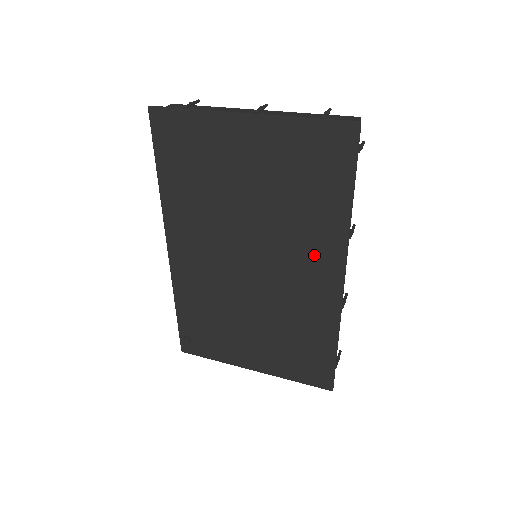
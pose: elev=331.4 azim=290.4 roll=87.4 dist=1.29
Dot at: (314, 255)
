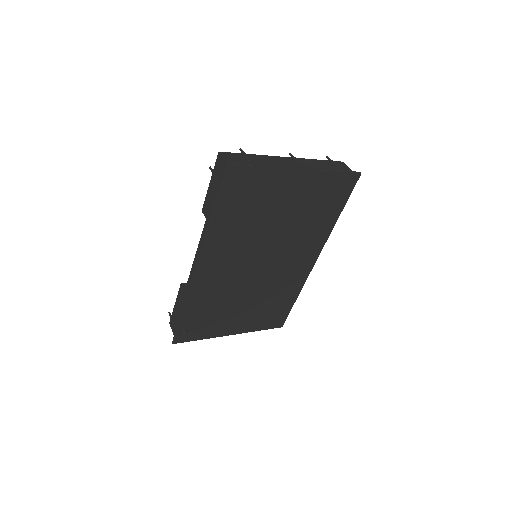
Dot at: (306, 249)
